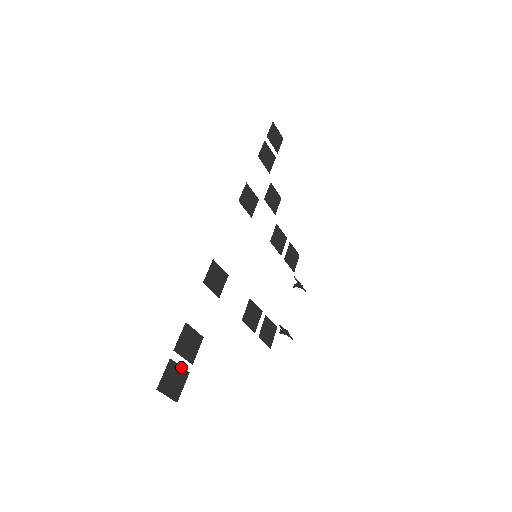
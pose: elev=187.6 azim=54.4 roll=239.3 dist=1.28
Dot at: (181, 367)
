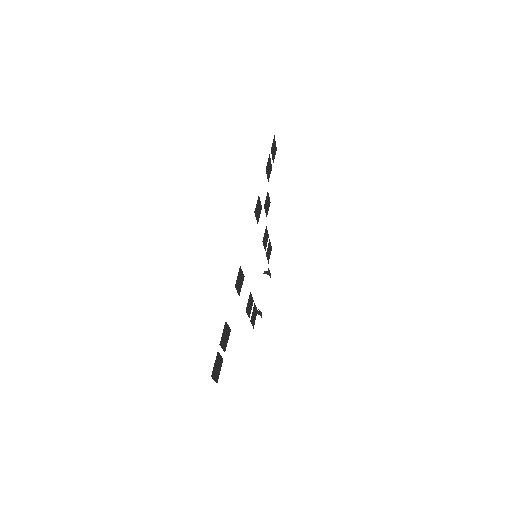
Dot at: (221, 356)
